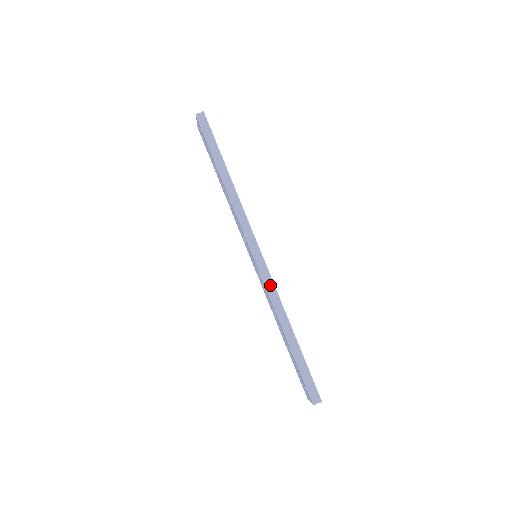
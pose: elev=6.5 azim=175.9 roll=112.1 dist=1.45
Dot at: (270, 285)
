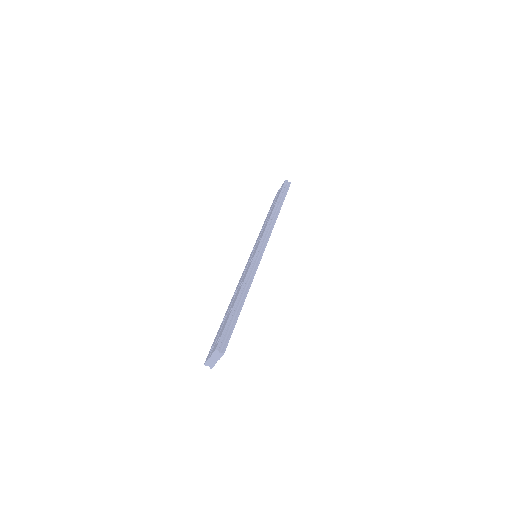
Dot at: (254, 267)
